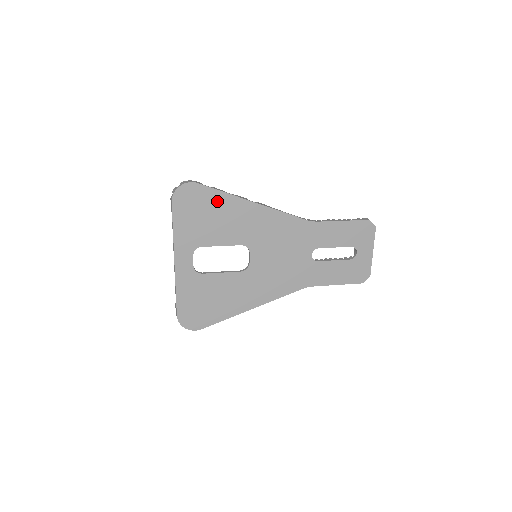
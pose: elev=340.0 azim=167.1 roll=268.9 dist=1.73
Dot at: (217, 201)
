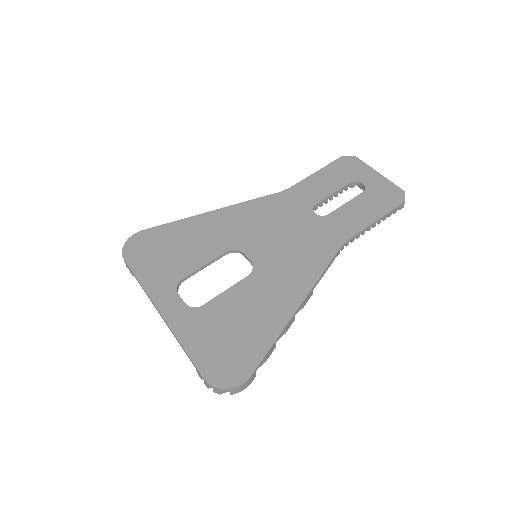
Dot at: (172, 232)
